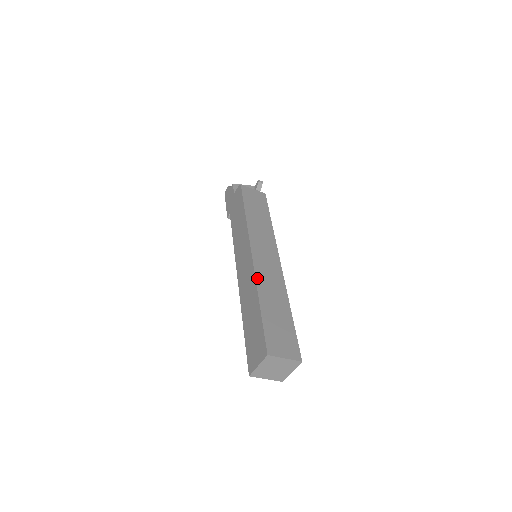
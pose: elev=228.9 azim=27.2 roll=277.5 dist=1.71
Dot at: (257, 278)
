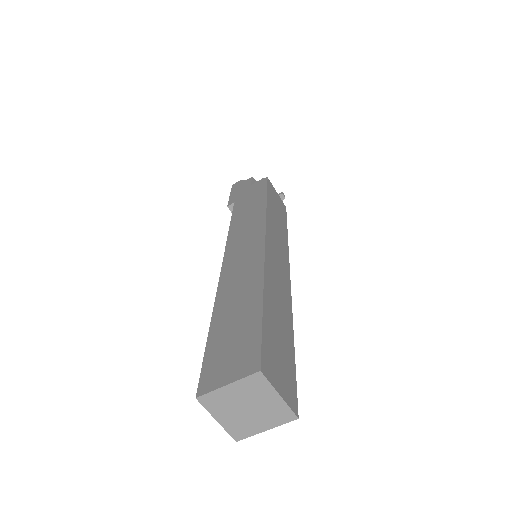
Dot at: (266, 268)
